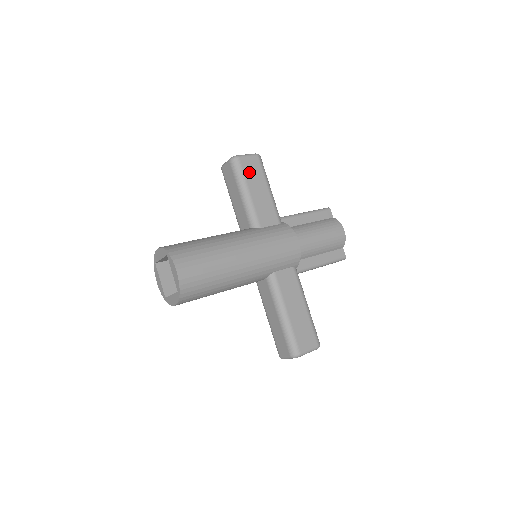
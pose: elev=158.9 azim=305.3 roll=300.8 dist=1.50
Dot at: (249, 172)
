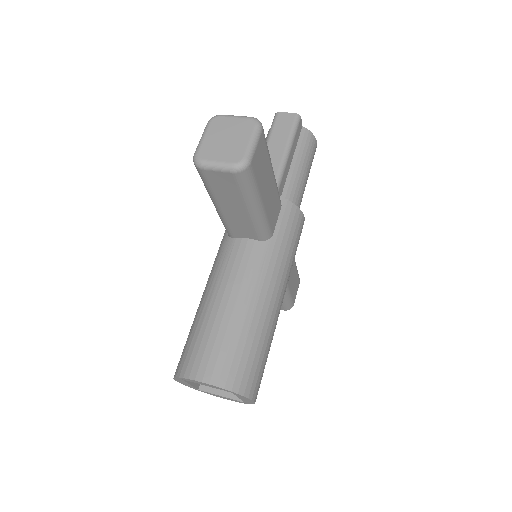
Dot at: (260, 173)
